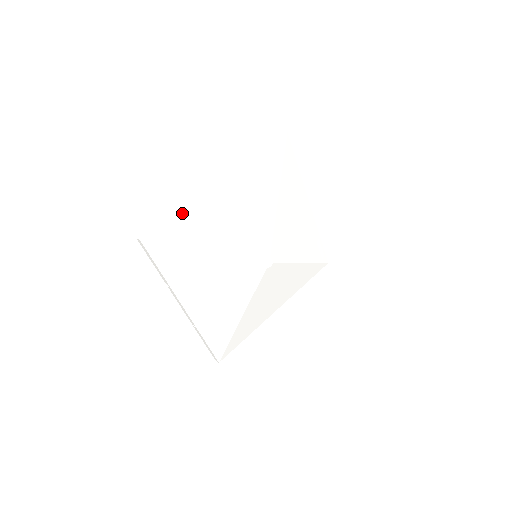
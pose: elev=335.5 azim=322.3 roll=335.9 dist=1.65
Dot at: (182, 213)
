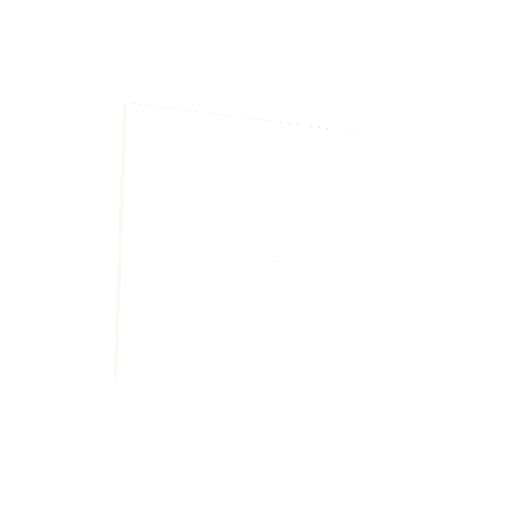
Dot at: (123, 327)
